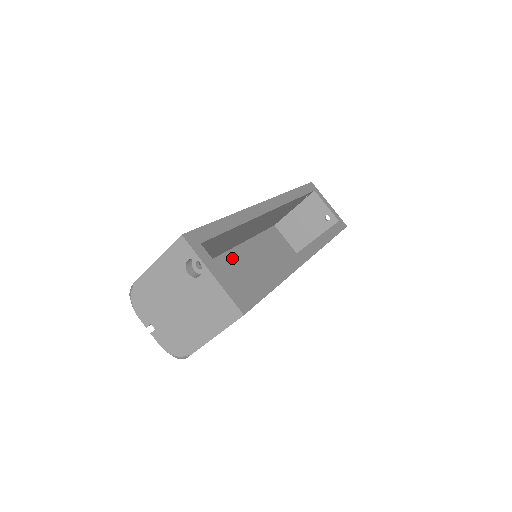
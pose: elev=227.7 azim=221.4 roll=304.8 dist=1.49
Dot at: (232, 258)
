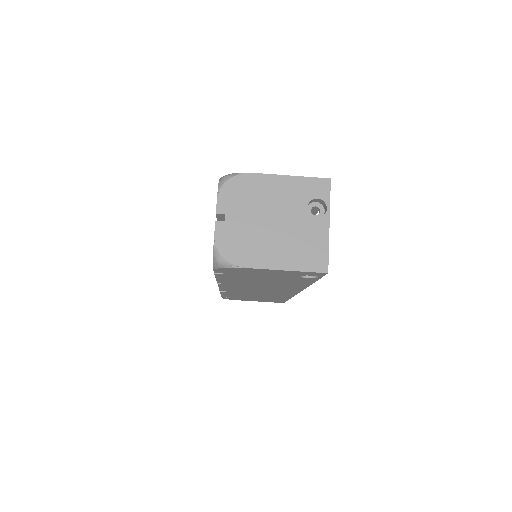
Dot at: occluded
